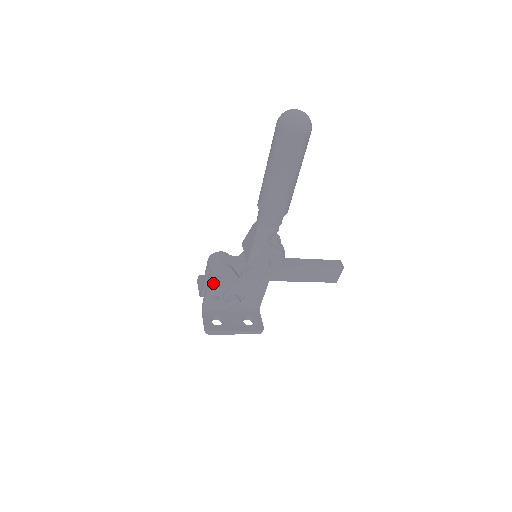
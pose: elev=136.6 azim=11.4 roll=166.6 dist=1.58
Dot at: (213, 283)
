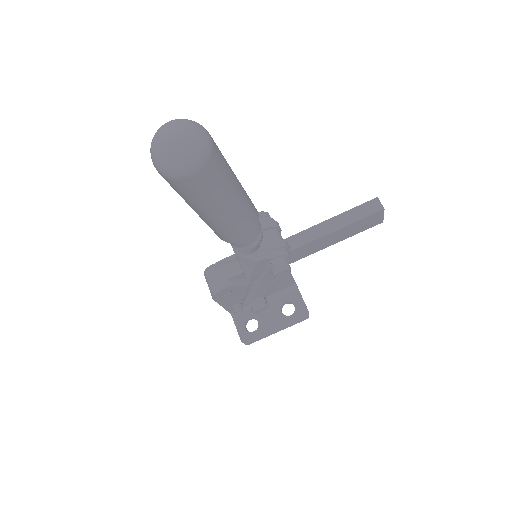
Dot at: (223, 301)
